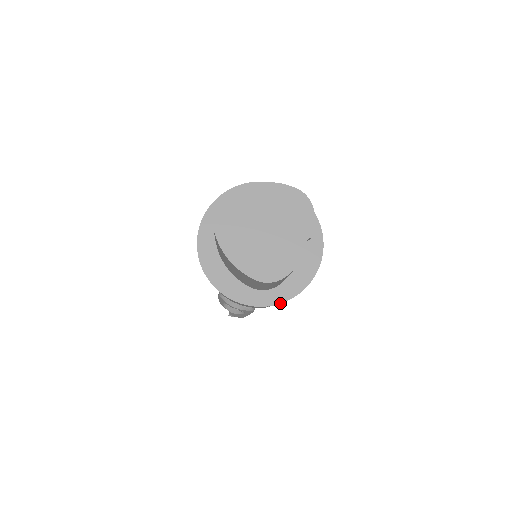
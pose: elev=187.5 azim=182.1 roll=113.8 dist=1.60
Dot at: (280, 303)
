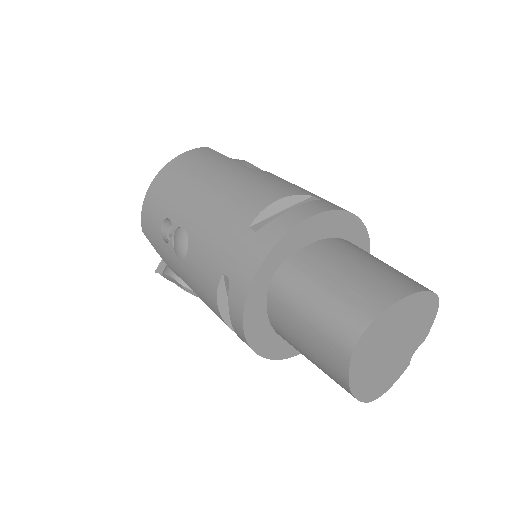
Dot at: occluded
